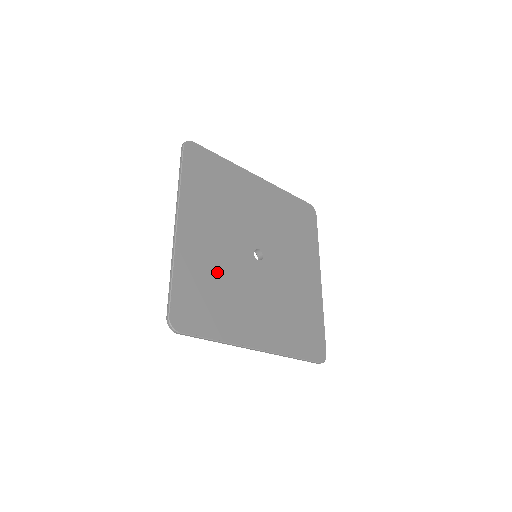
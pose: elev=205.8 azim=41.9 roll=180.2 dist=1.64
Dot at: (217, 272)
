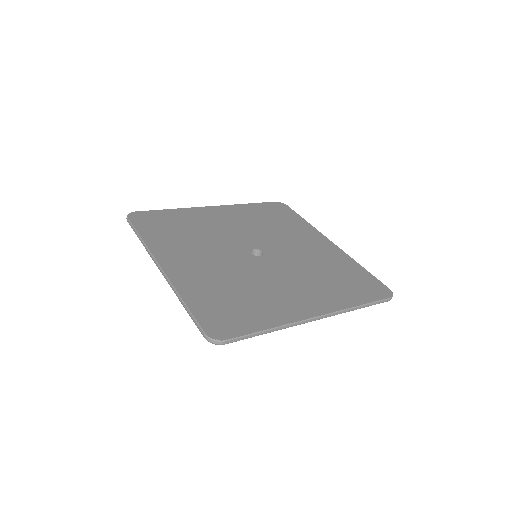
Dot at: (202, 229)
